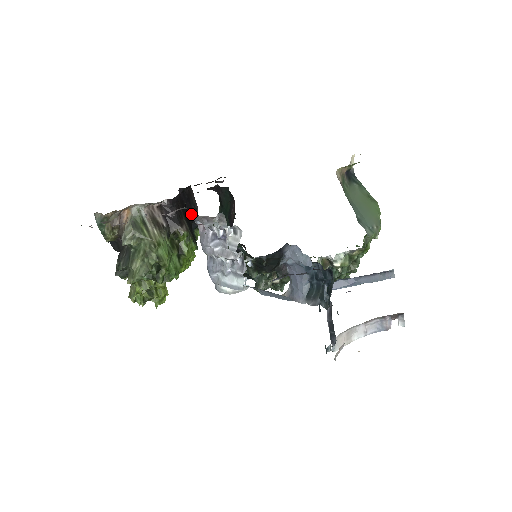
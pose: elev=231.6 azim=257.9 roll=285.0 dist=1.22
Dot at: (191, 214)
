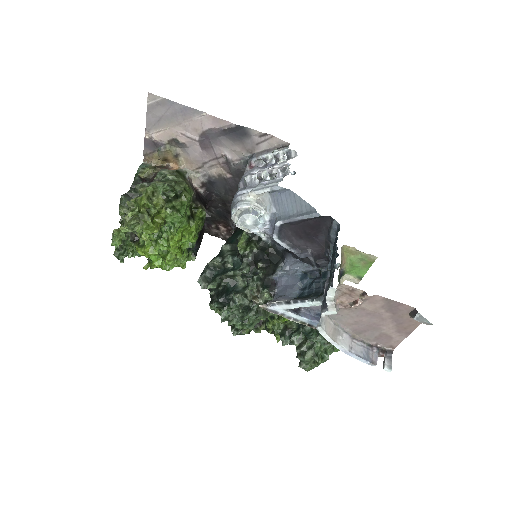
Dot at: (199, 235)
